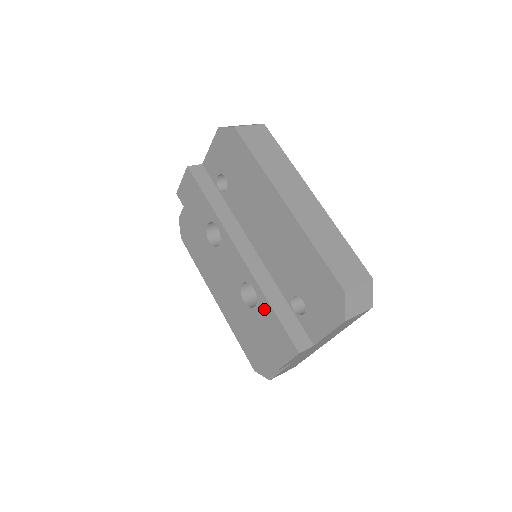
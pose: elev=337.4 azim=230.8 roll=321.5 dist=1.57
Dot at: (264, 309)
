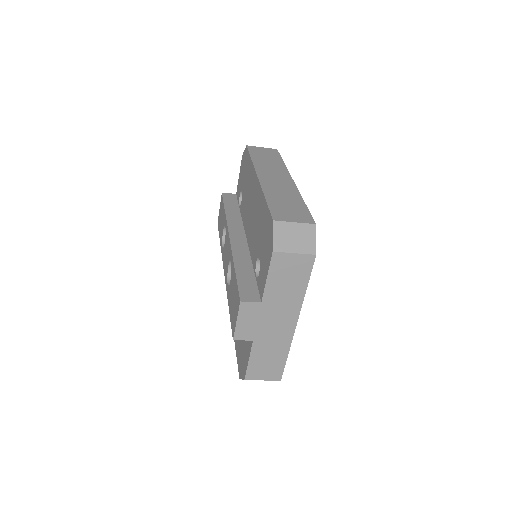
Dot at: (232, 277)
